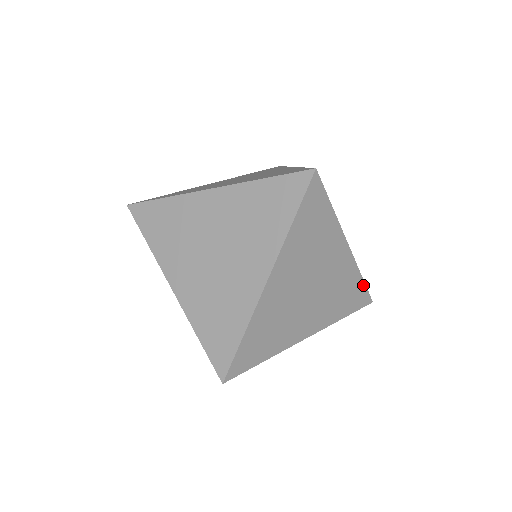
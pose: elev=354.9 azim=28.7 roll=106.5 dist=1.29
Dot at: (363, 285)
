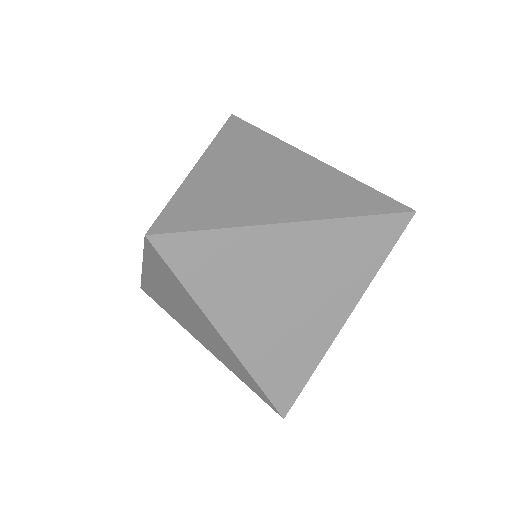
Dot at: occluded
